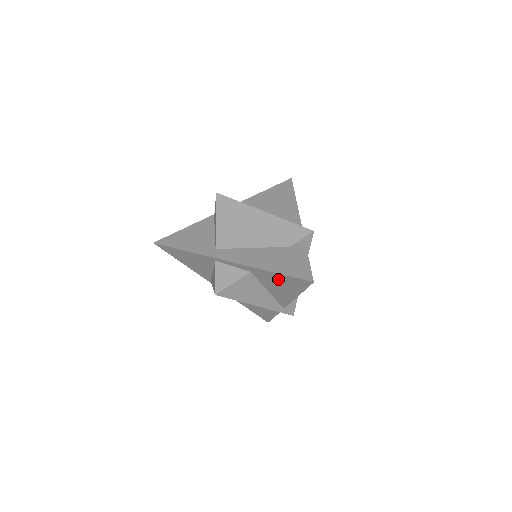
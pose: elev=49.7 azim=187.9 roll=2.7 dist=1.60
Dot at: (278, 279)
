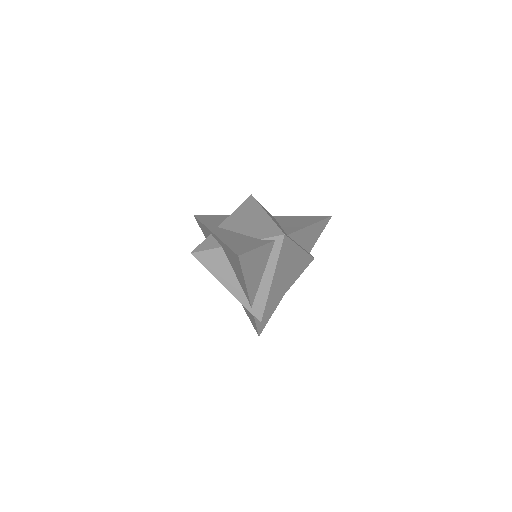
Dot at: (231, 255)
